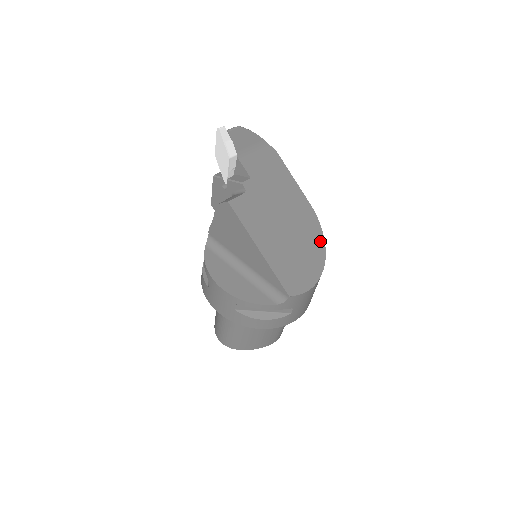
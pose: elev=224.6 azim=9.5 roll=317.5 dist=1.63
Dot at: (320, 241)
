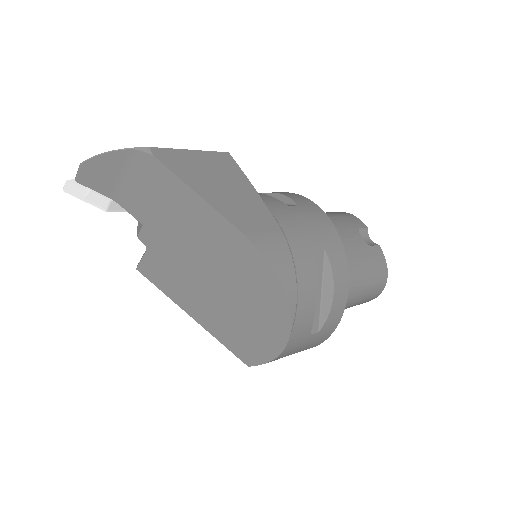
Dot at: (275, 290)
